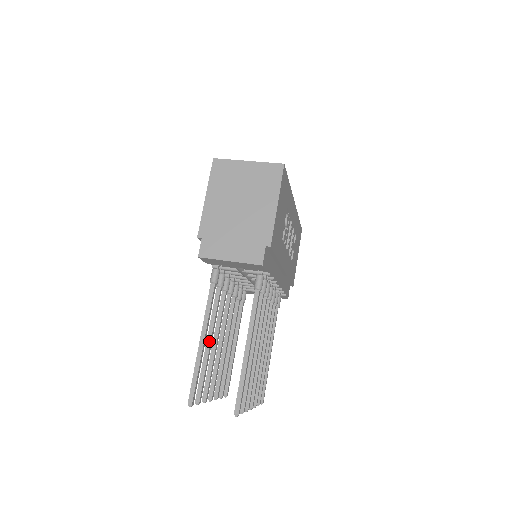
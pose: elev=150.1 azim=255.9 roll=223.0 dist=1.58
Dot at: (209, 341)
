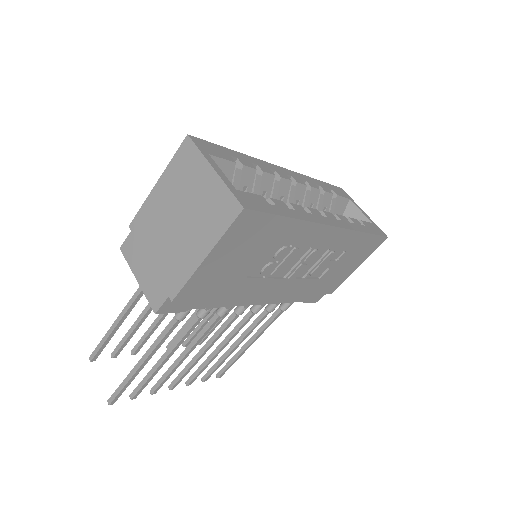
Dot at: (142, 316)
